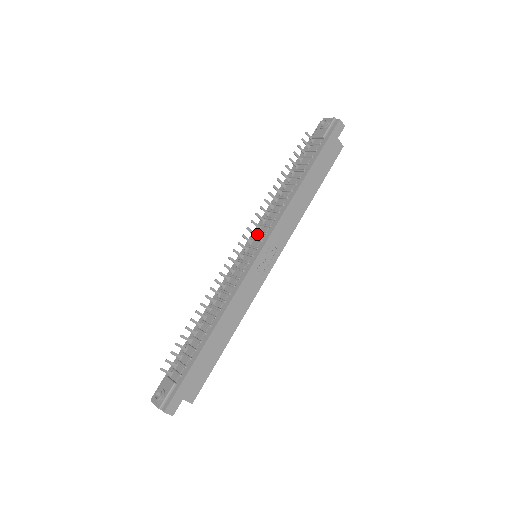
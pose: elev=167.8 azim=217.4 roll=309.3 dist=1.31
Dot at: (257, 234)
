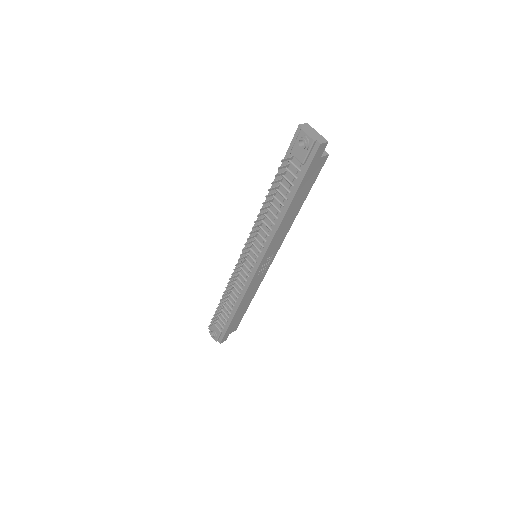
Dot at: (252, 245)
